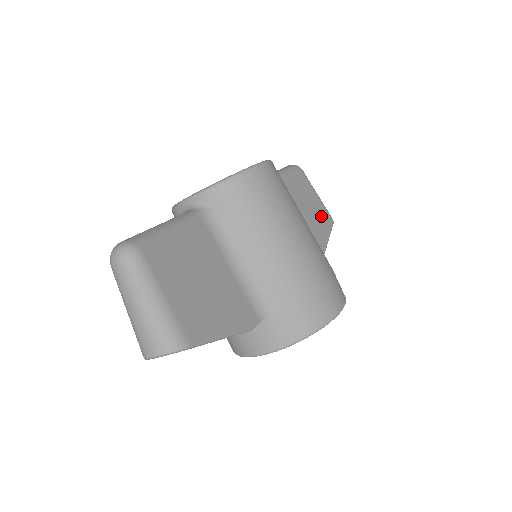
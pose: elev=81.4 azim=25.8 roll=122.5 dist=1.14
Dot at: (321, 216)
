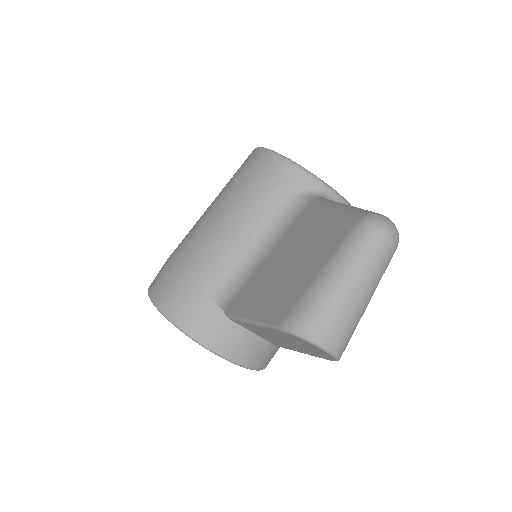
Dot at: occluded
